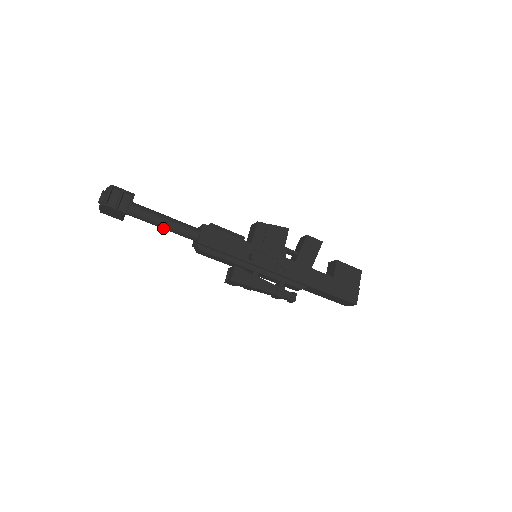
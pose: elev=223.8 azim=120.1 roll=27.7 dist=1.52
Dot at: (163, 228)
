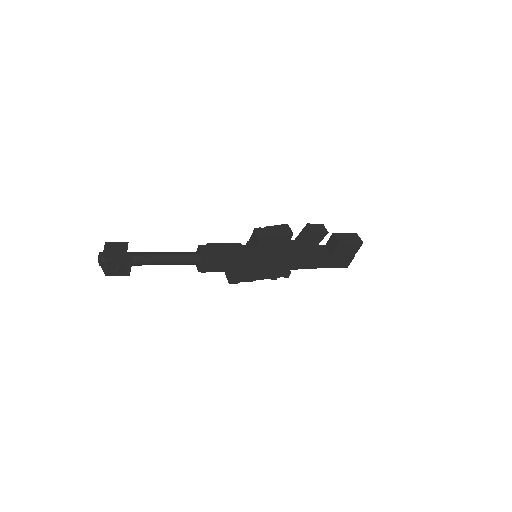
Dot at: occluded
